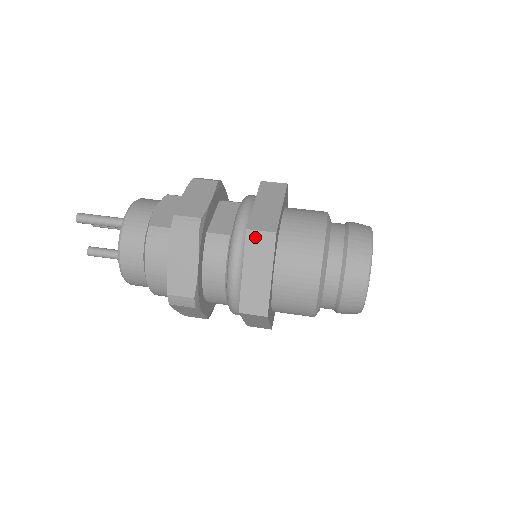
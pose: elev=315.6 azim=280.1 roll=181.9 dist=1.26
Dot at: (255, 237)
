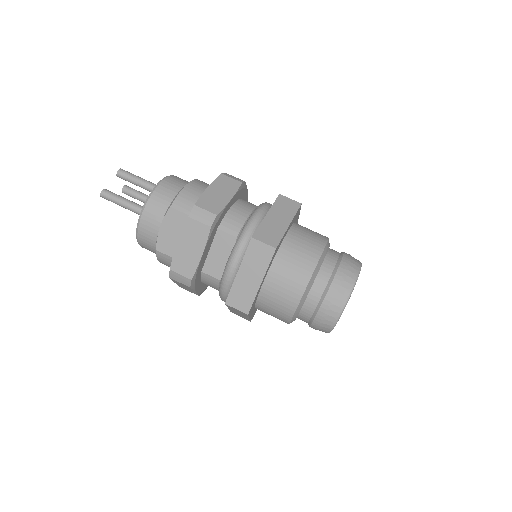
Dot at: (233, 308)
